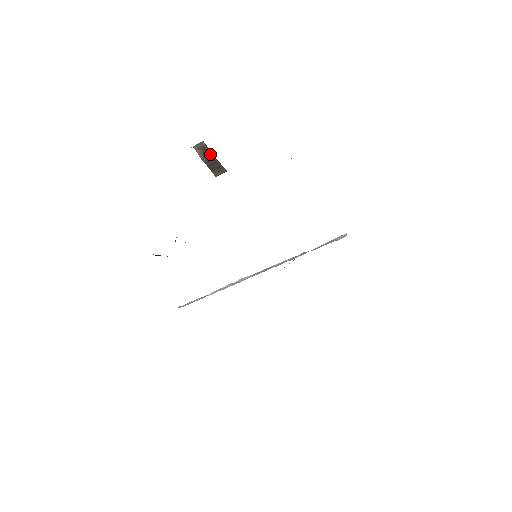
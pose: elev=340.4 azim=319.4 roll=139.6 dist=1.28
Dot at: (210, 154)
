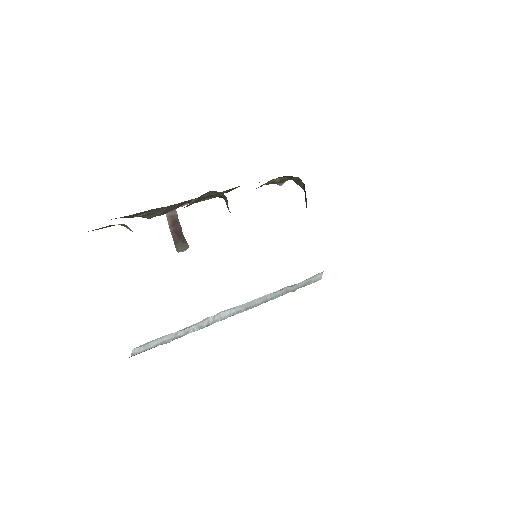
Dot at: (178, 225)
